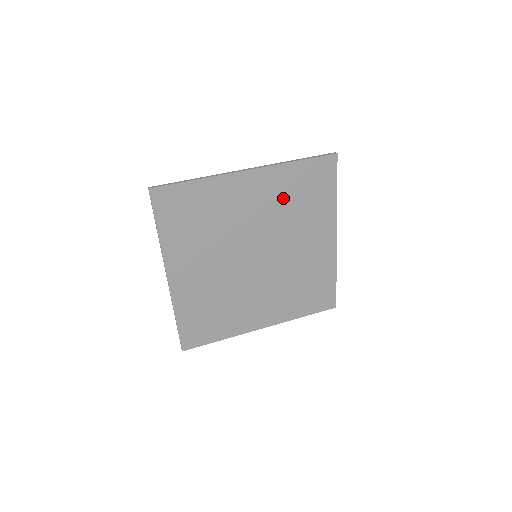
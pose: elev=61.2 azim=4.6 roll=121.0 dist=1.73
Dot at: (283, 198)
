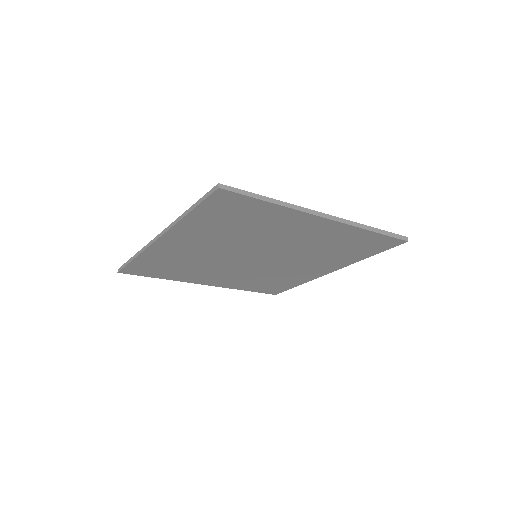
Dot at: (328, 242)
